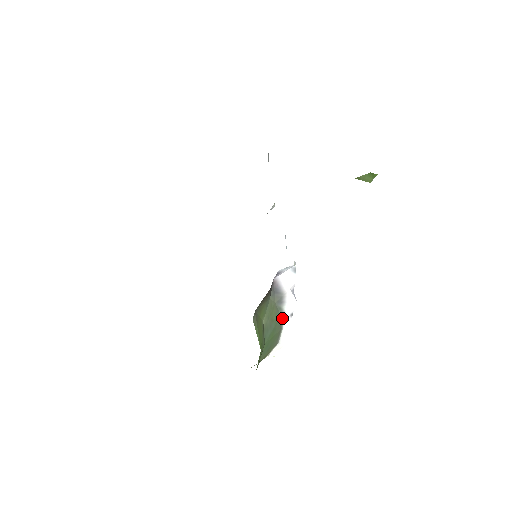
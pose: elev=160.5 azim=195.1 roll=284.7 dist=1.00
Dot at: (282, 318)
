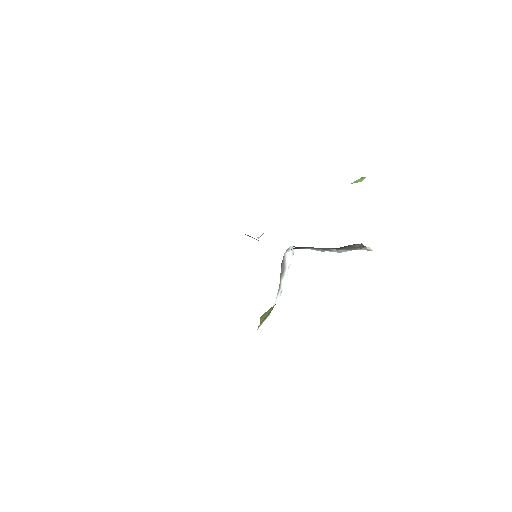
Dot at: (278, 290)
